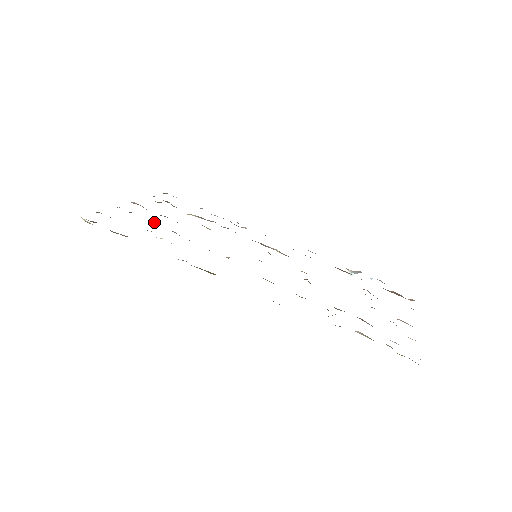
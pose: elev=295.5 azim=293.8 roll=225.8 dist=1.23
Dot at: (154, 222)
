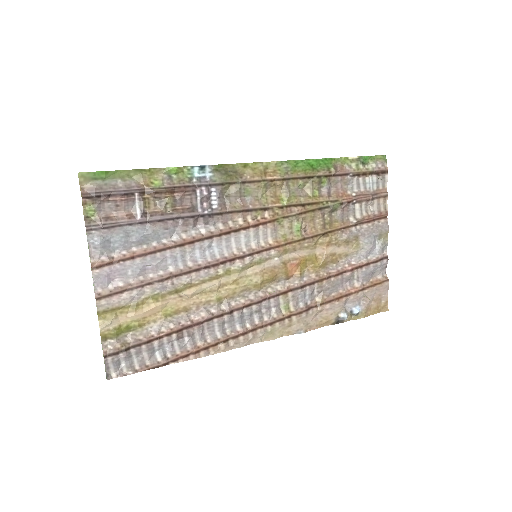
Dot at: (145, 245)
